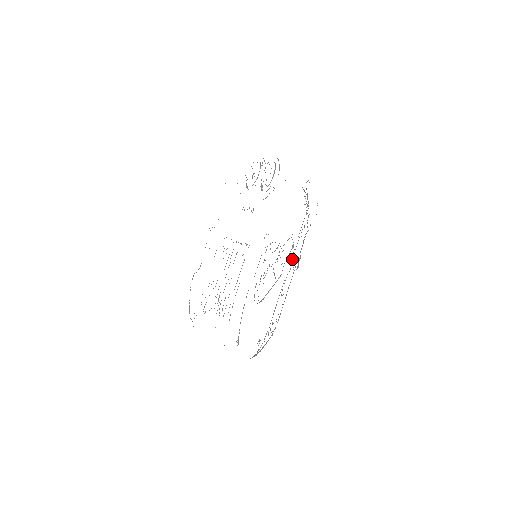
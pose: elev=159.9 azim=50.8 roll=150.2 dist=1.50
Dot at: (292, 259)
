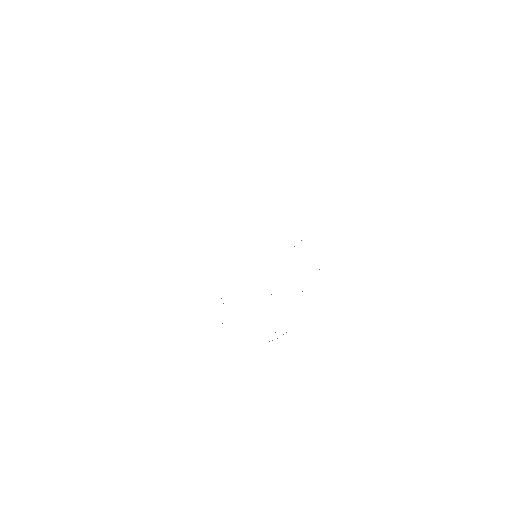
Dot at: occluded
